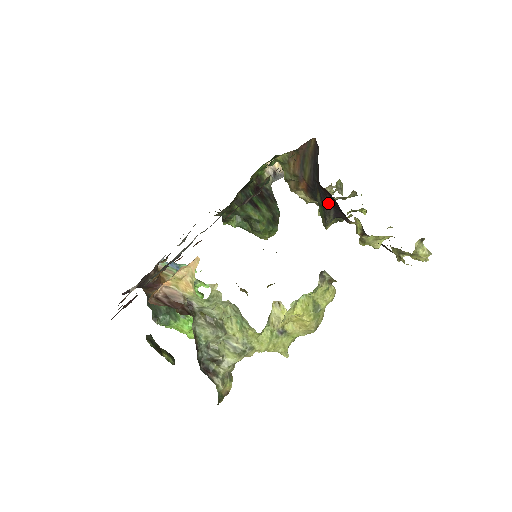
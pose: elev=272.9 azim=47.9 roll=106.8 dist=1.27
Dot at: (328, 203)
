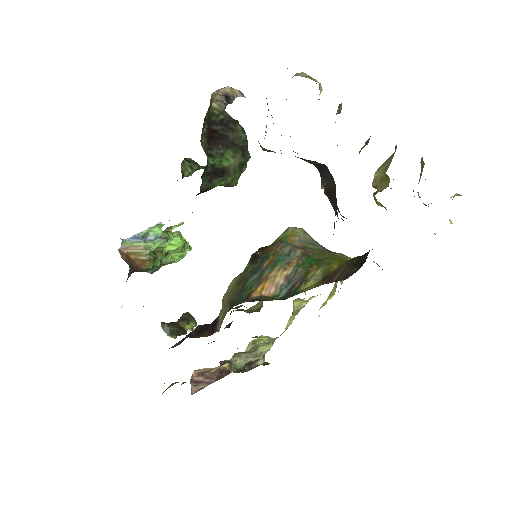
Dot at: occluded
